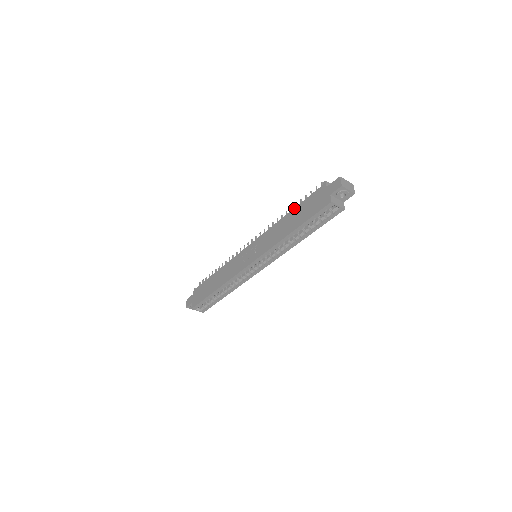
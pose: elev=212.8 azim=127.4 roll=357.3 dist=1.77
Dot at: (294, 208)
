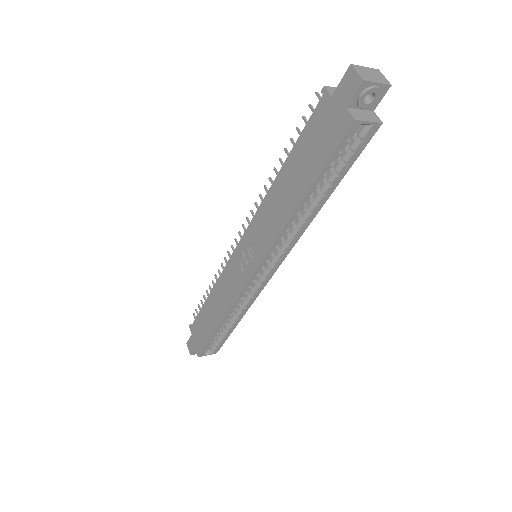
Dot at: (286, 159)
